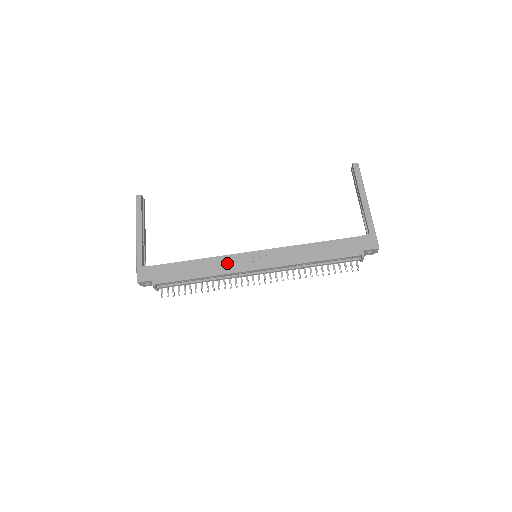
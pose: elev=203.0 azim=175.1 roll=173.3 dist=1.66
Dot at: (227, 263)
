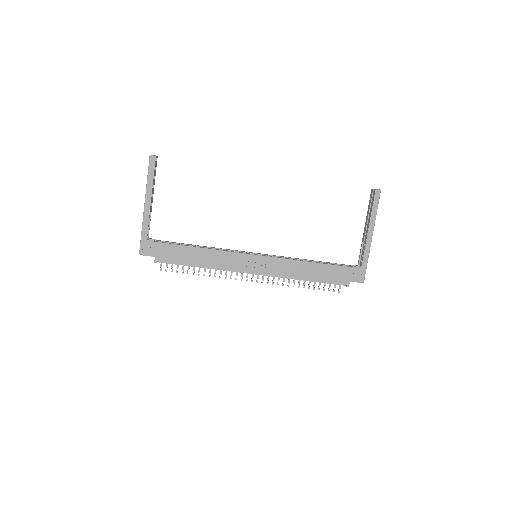
Dot at: (228, 259)
